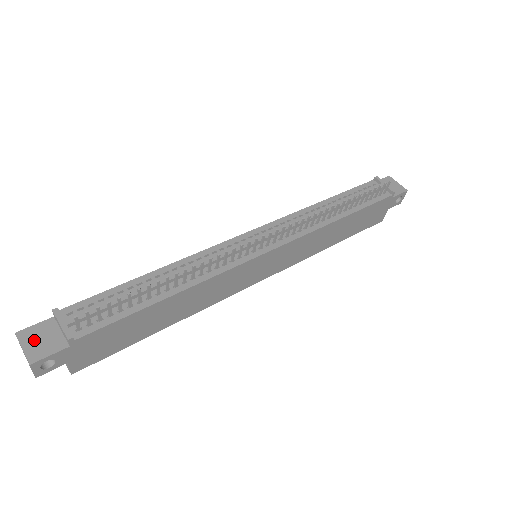
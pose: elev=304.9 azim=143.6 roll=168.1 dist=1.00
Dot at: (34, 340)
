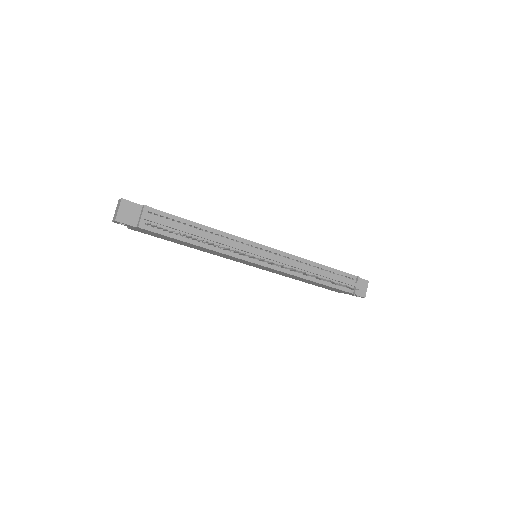
Dot at: (126, 210)
